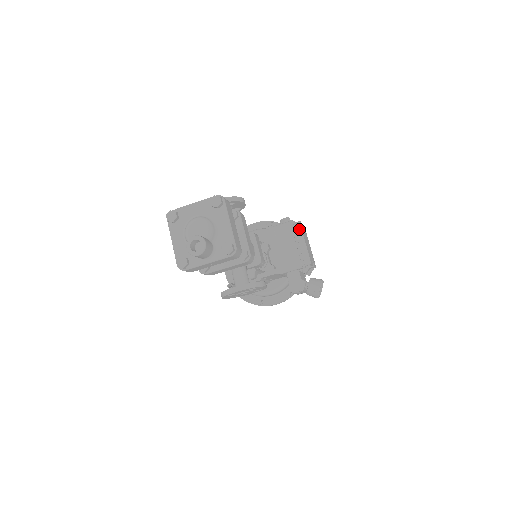
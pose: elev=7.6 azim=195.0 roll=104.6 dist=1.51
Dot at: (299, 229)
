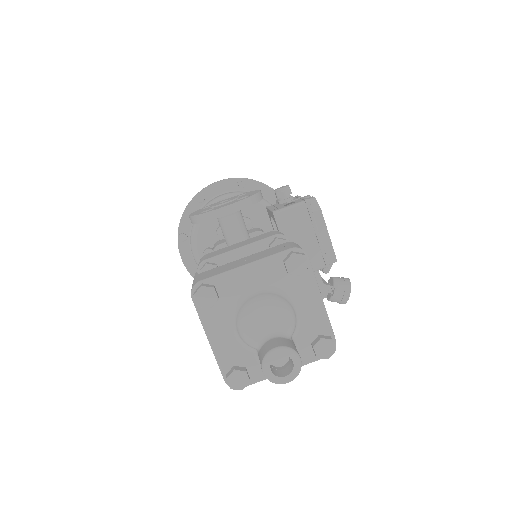
Dot at: (319, 213)
